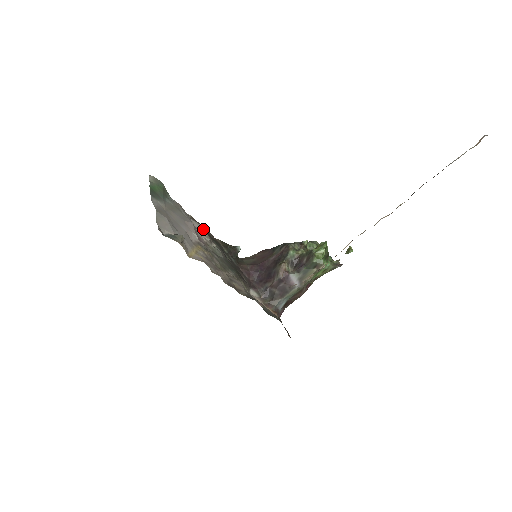
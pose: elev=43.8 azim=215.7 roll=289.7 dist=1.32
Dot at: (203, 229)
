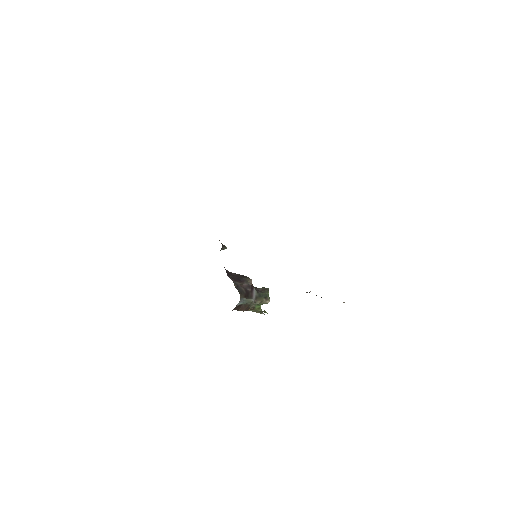
Dot at: occluded
